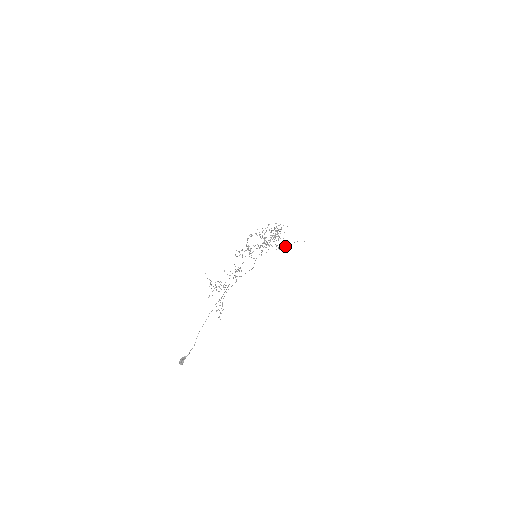
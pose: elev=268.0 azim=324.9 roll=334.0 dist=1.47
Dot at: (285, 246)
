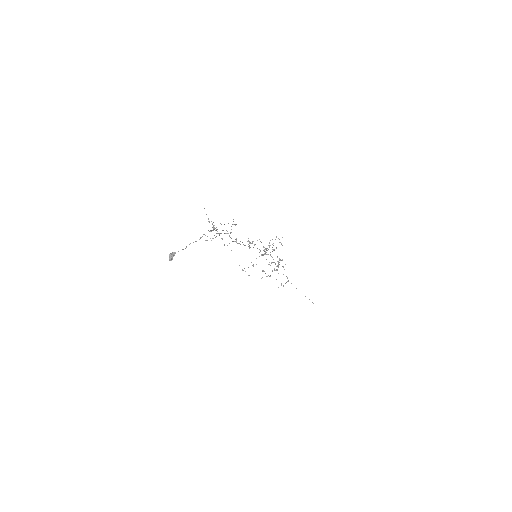
Dot at: (288, 280)
